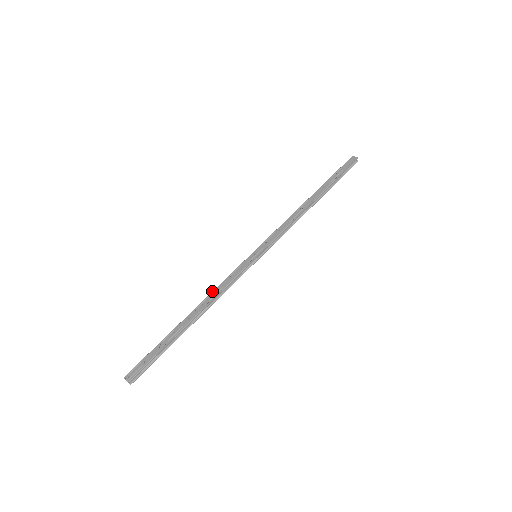
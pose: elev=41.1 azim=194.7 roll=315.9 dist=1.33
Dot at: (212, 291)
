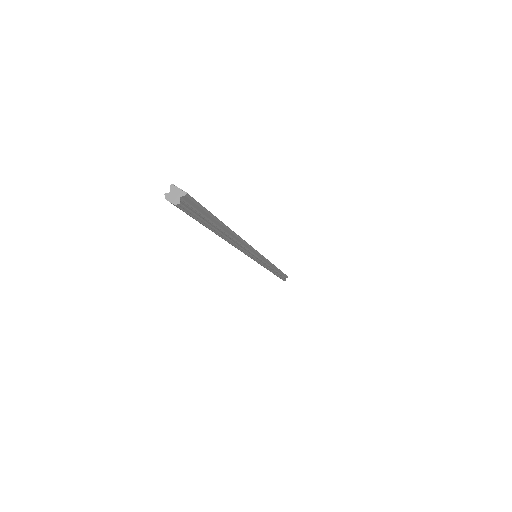
Dot at: occluded
